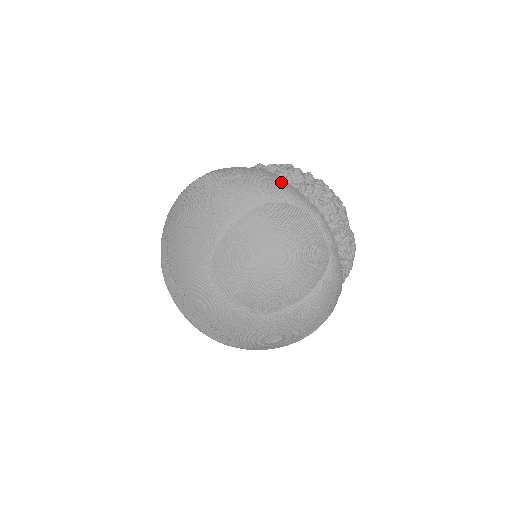
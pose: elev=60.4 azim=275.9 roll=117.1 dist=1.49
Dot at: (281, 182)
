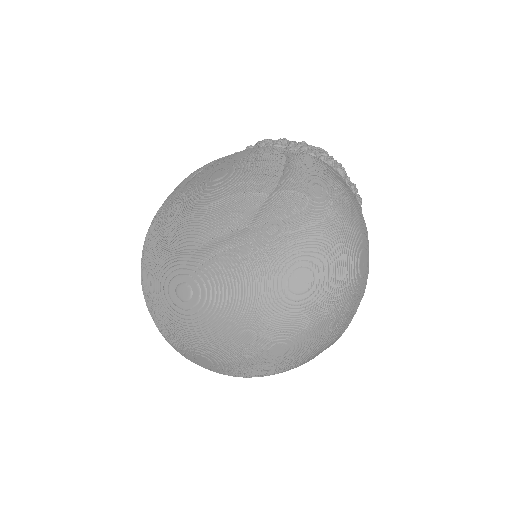
Dot at: occluded
